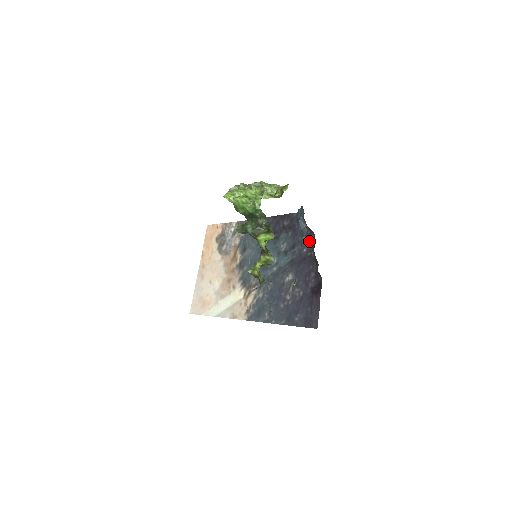
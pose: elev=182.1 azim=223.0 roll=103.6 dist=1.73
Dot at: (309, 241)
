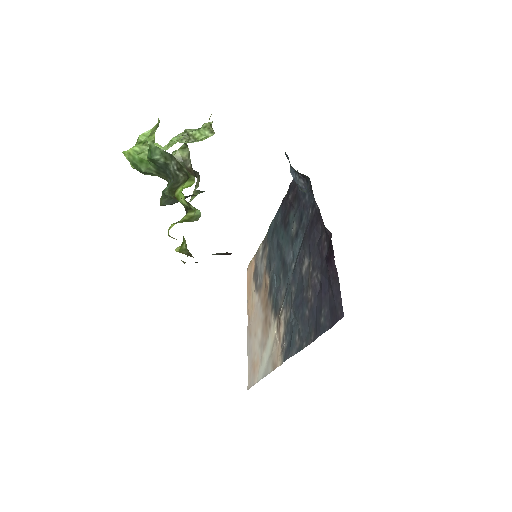
Dot at: occluded
